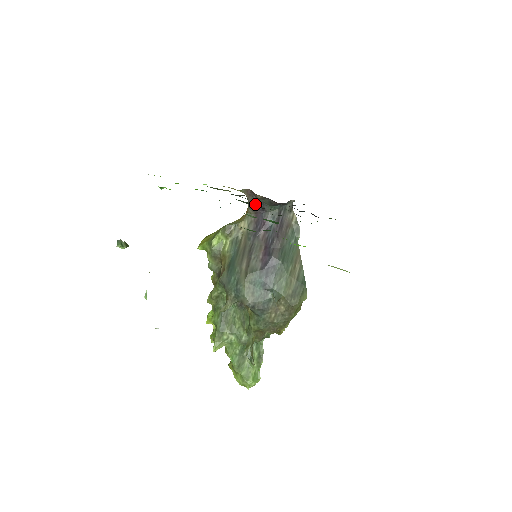
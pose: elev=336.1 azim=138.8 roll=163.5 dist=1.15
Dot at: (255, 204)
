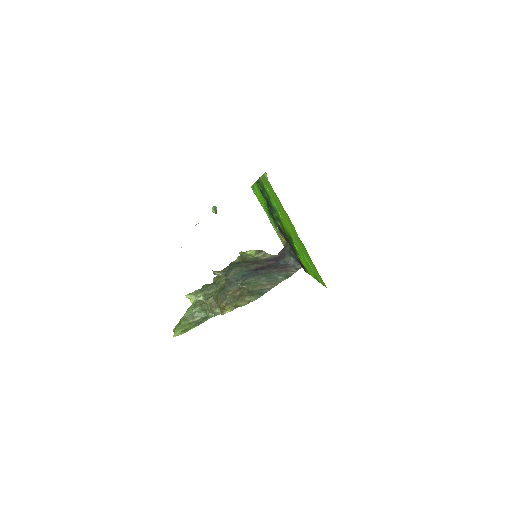
Dot at: (284, 249)
